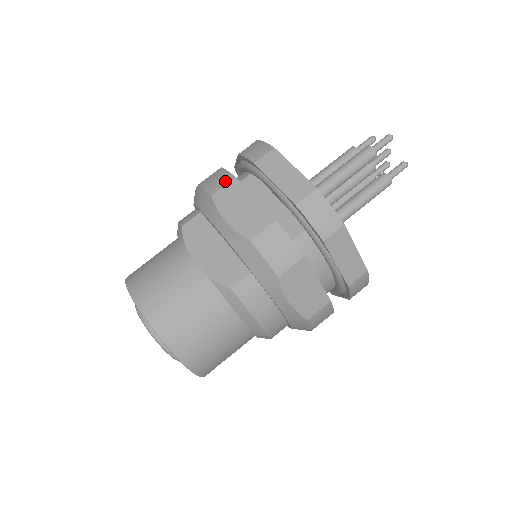
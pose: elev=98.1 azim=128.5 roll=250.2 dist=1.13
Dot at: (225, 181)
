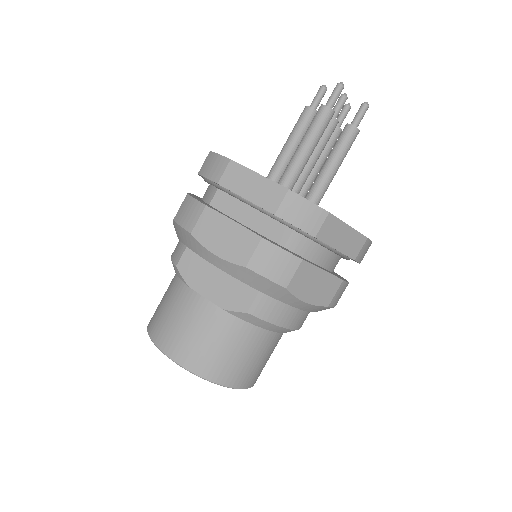
Dot at: (197, 213)
